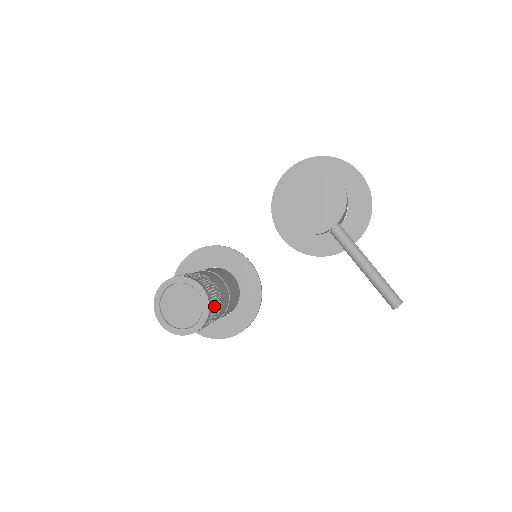
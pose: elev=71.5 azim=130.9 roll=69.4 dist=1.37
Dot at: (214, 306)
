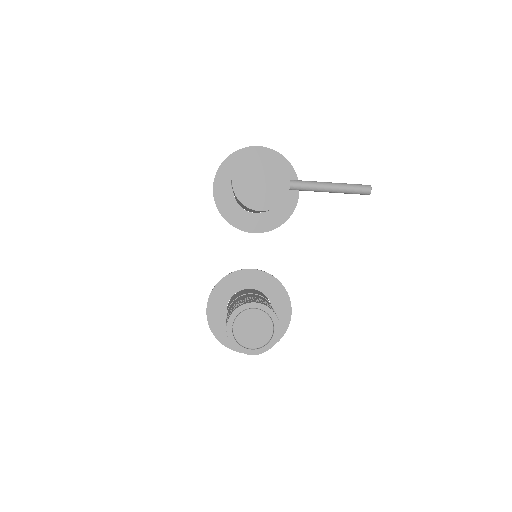
Dot at: (271, 308)
